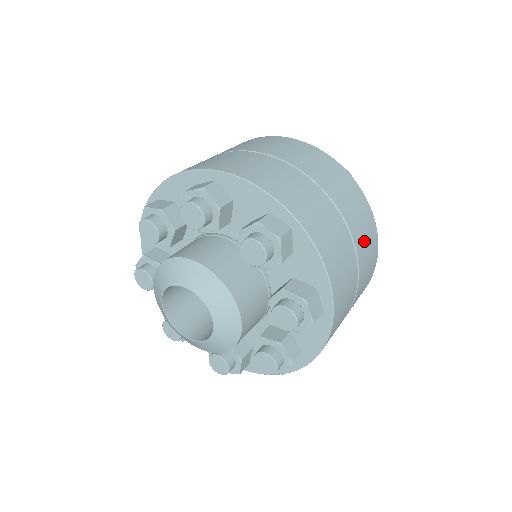
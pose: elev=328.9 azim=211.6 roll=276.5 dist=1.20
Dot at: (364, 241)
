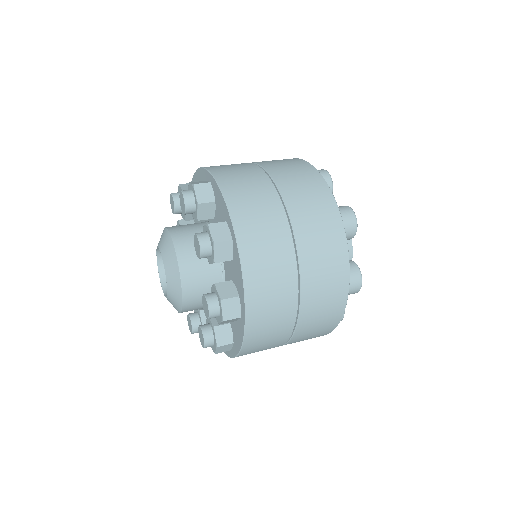
Dot at: (320, 280)
